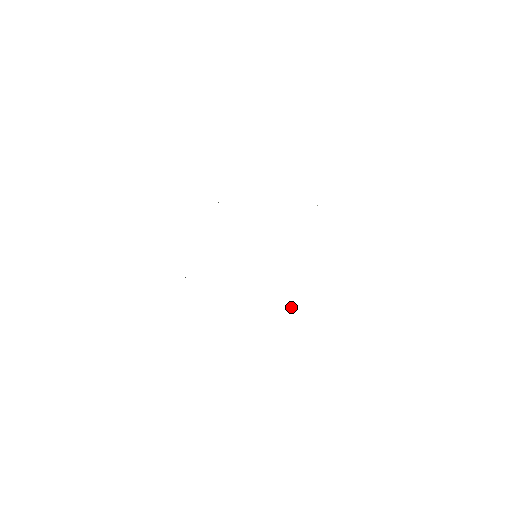
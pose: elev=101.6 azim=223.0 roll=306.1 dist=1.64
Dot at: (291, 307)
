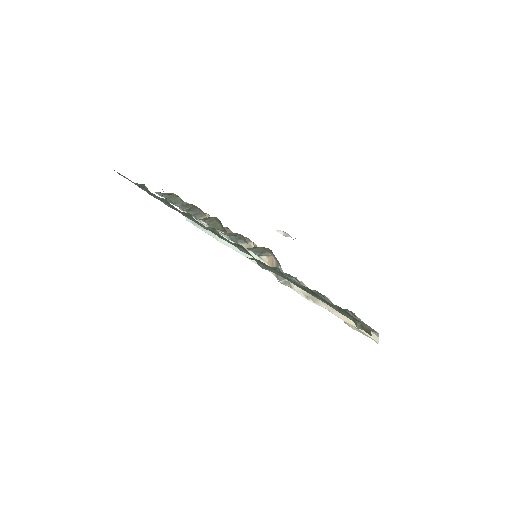
Dot at: (329, 301)
